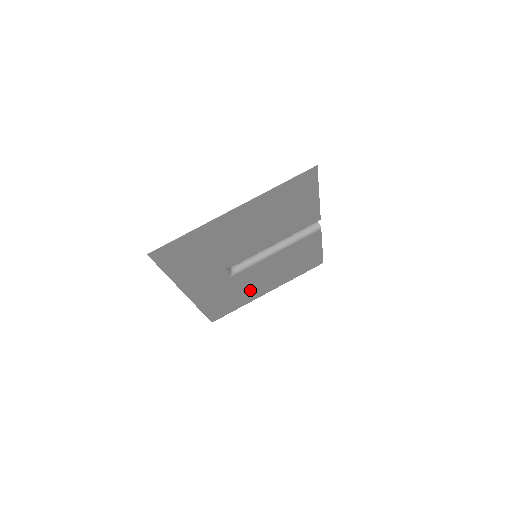
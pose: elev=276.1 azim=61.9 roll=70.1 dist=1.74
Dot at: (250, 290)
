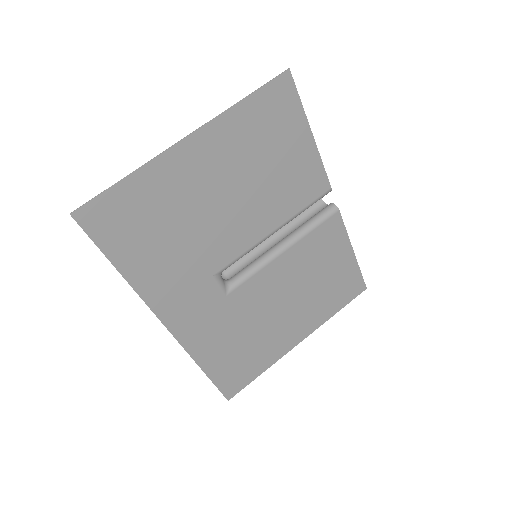
Dot at: (269, 332)
